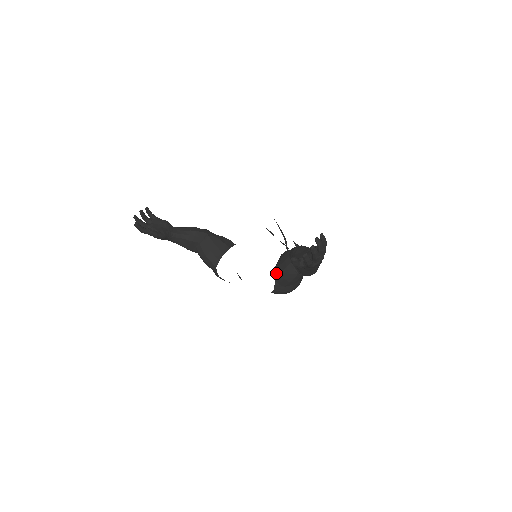
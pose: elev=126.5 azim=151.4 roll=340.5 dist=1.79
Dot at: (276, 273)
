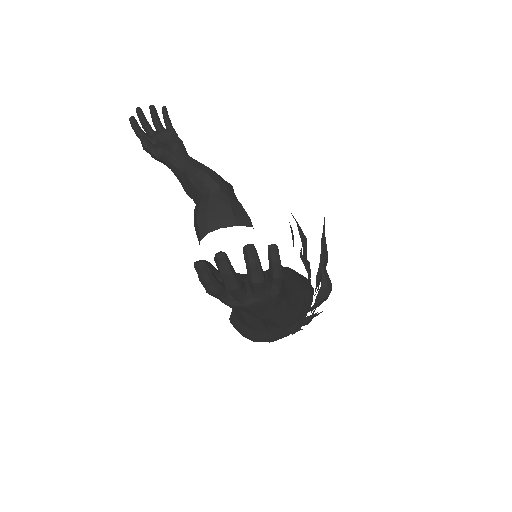
Dot at: occluded
